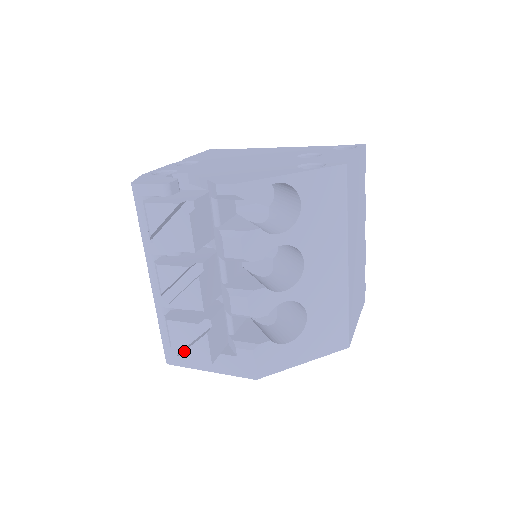
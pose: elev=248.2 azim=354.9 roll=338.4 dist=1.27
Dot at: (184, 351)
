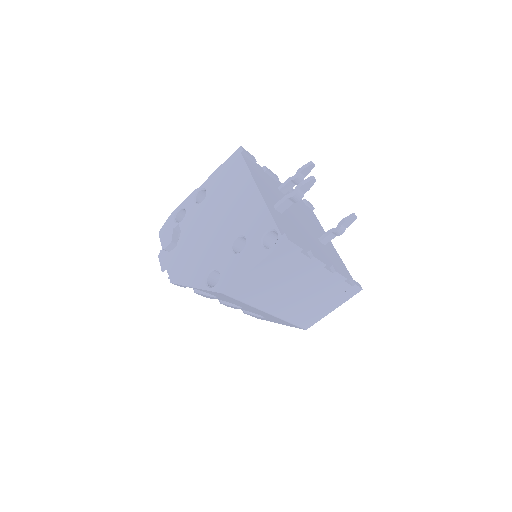
Dot at: occluded
